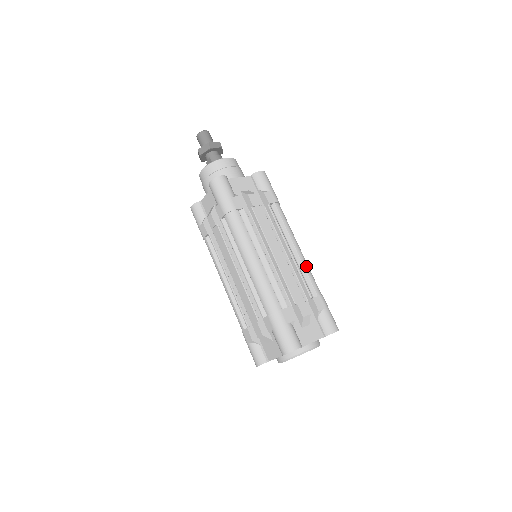
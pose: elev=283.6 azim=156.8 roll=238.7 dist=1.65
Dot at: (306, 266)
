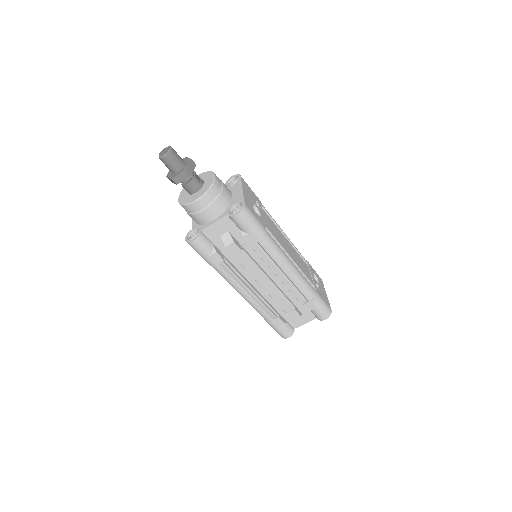
Dot at: (297, 283)
